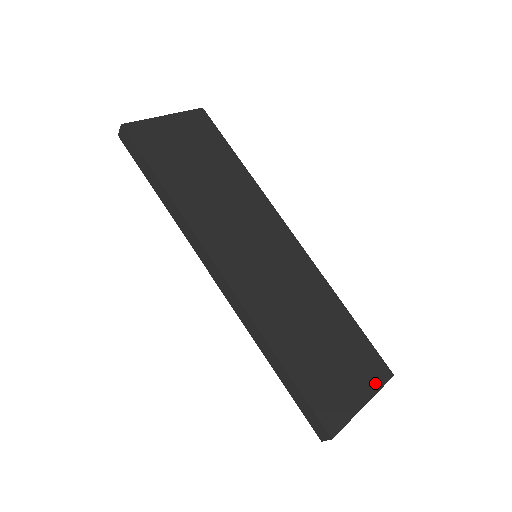
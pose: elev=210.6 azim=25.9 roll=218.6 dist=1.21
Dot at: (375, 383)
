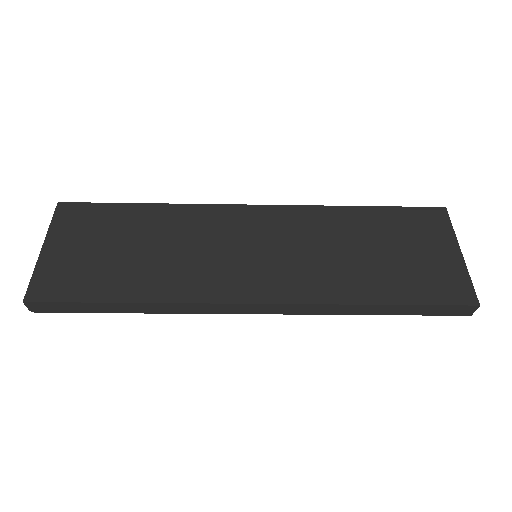
Dot at: (445, 230)
